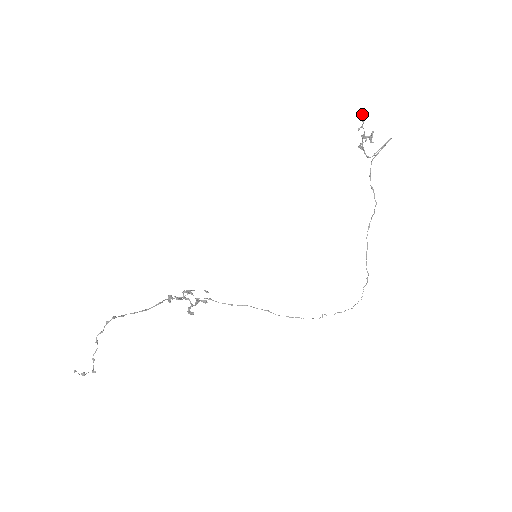
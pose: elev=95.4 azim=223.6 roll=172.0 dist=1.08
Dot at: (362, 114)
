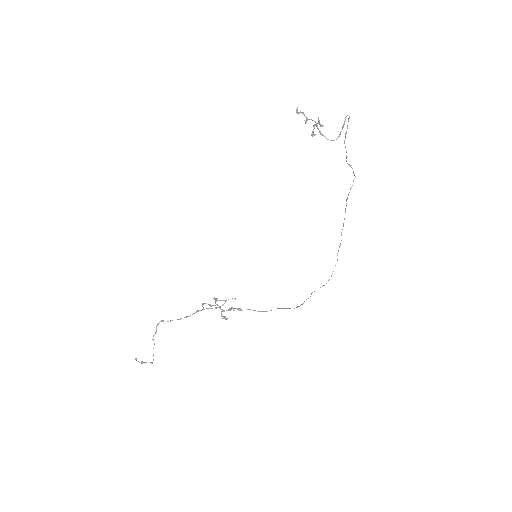
Dot at: (297, 109)
